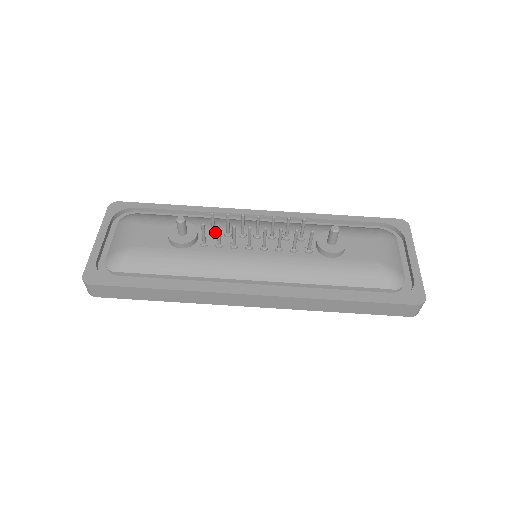
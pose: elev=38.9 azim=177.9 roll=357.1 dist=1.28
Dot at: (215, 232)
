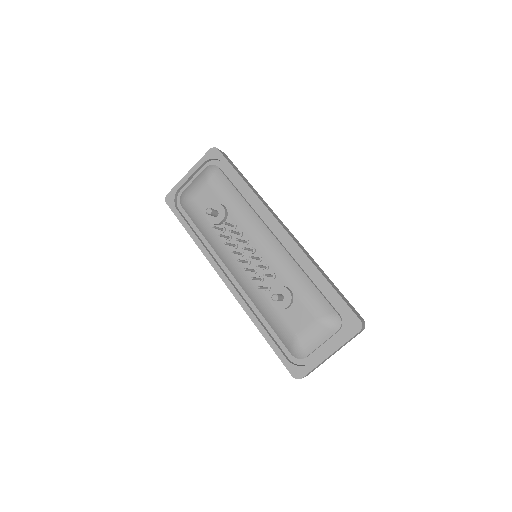
Dot at: (234, 227)
